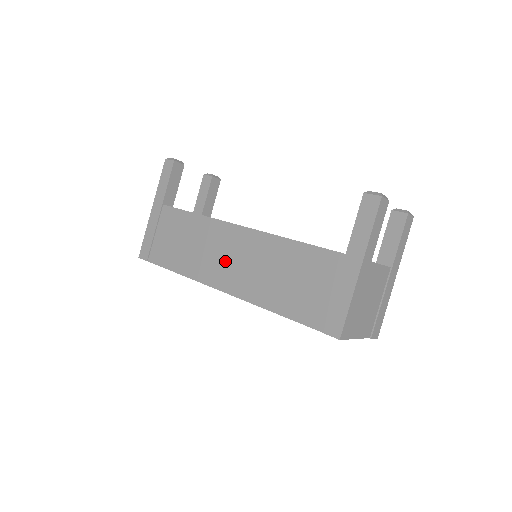
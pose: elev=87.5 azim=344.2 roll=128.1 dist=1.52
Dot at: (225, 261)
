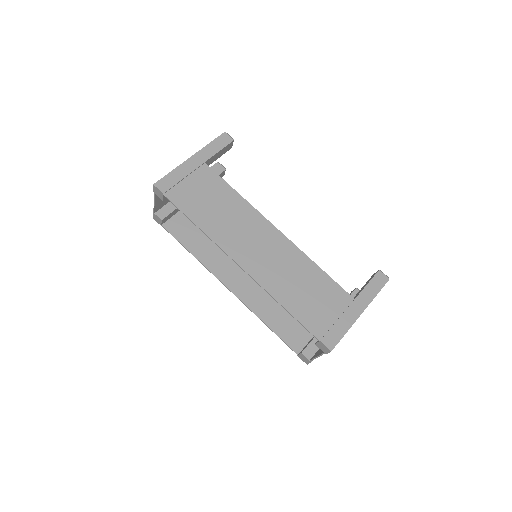
Dot at: (253, 246)
